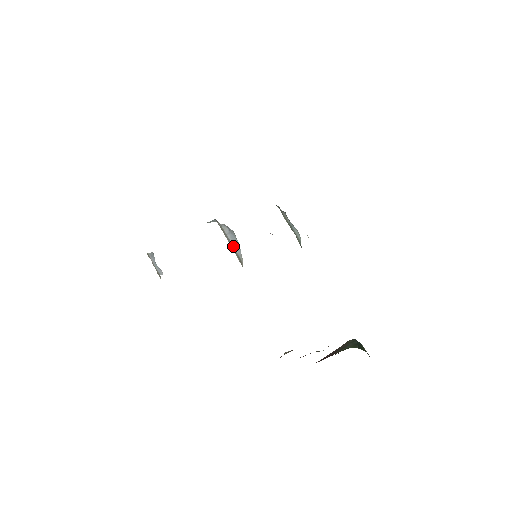
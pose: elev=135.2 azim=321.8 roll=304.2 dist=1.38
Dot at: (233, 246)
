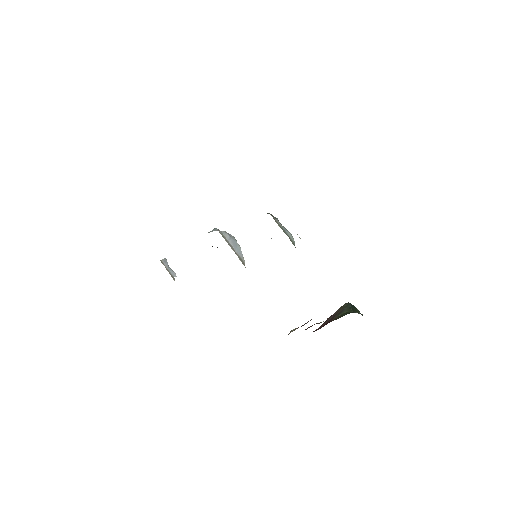
Dot at: (235, 250)
